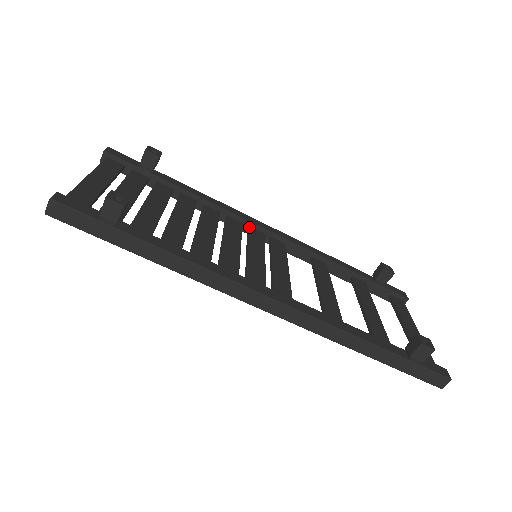
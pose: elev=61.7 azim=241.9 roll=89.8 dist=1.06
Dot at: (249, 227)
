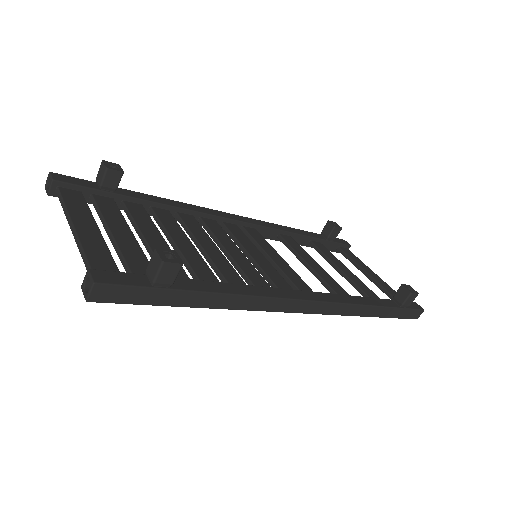
Dot at: (223, 223)
